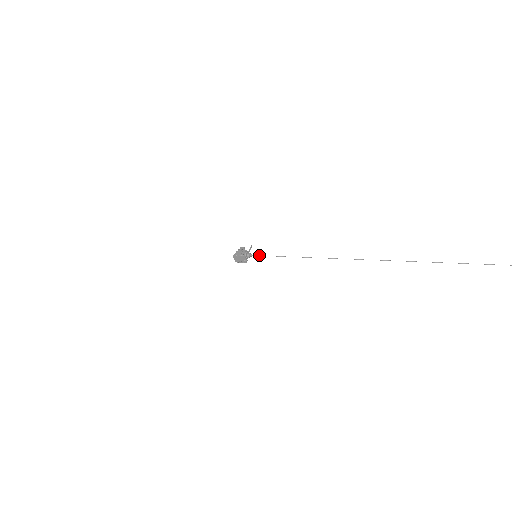
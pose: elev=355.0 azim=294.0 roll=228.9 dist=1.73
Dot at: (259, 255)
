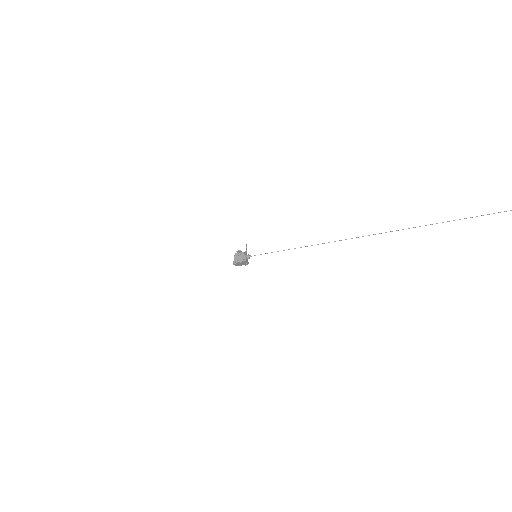
Dot at: occluded
